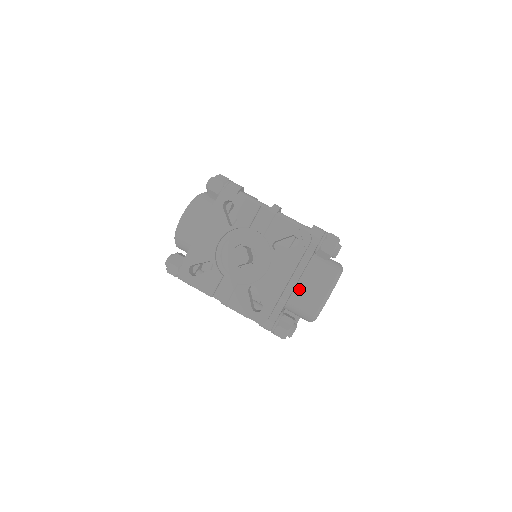
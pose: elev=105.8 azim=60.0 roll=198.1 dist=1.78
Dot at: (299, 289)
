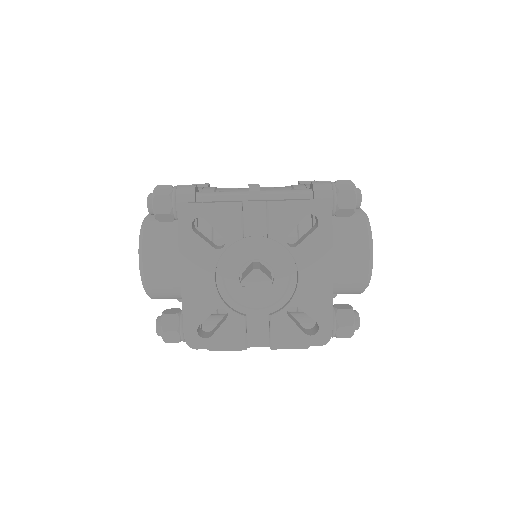
Dot at: (333, 267)
